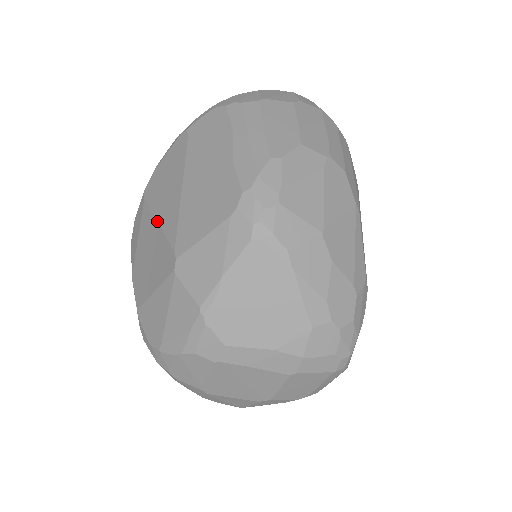
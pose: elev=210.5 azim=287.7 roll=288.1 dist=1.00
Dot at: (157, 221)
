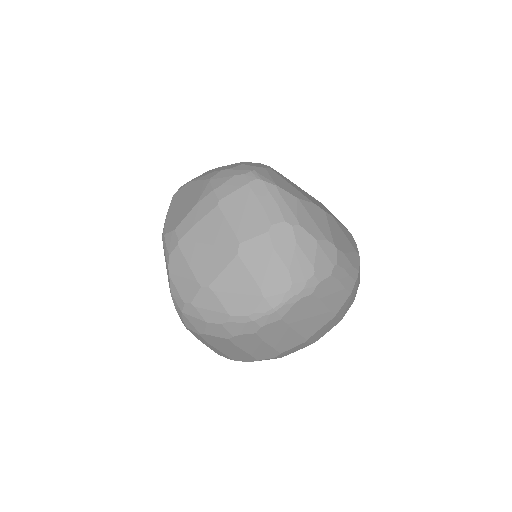
Dot at: occluded
